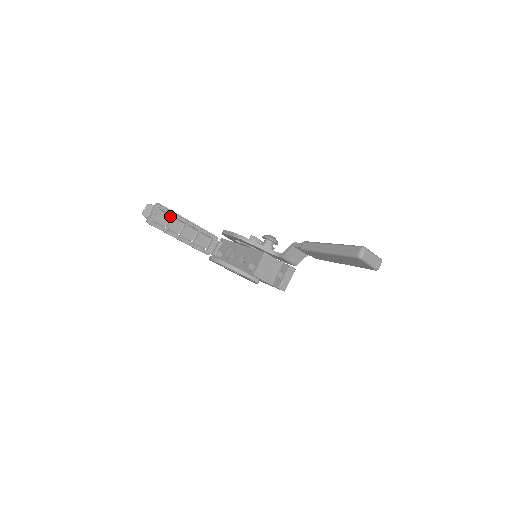
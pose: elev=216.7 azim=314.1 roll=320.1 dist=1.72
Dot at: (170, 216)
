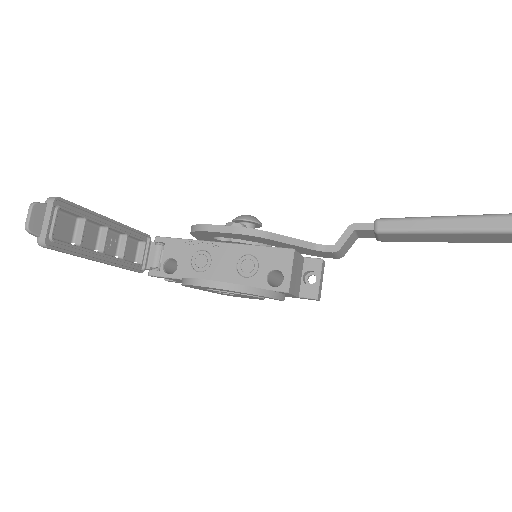
Dot at: (76, 219)
